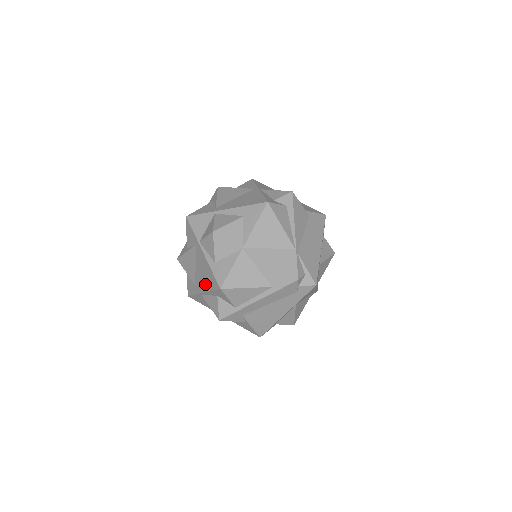
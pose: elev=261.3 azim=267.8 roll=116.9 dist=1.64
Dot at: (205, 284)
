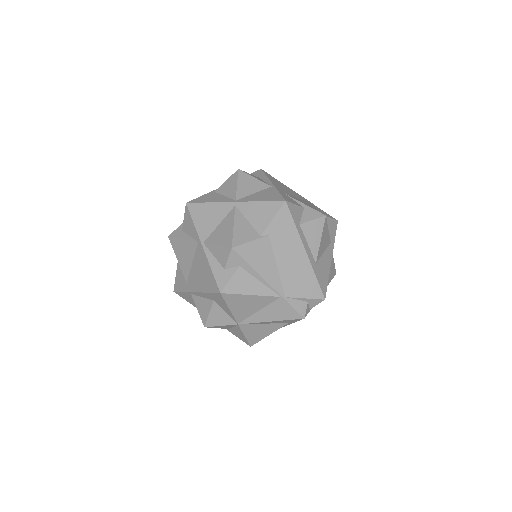
Dot at: occluded
